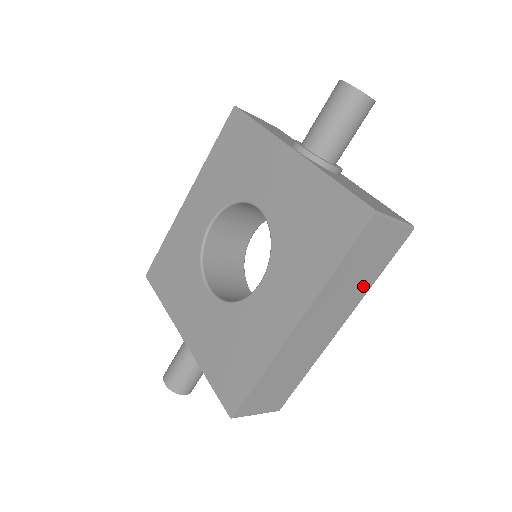
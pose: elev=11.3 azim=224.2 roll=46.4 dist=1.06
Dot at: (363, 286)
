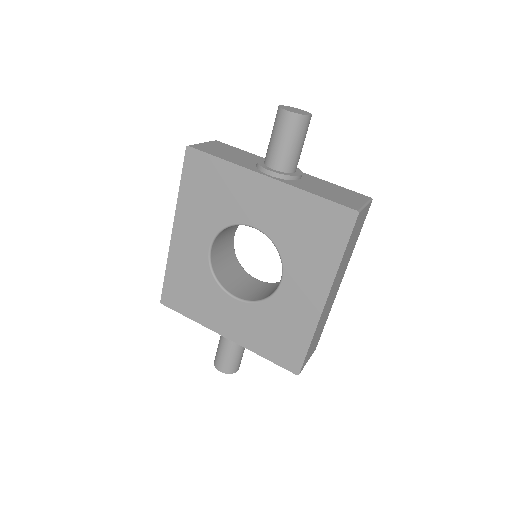
Dot at: (351, 251)
